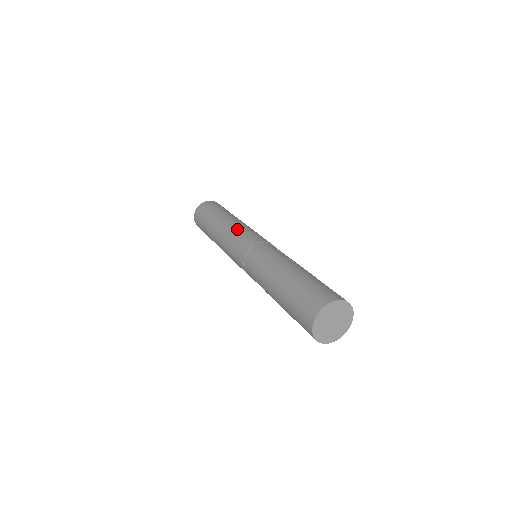
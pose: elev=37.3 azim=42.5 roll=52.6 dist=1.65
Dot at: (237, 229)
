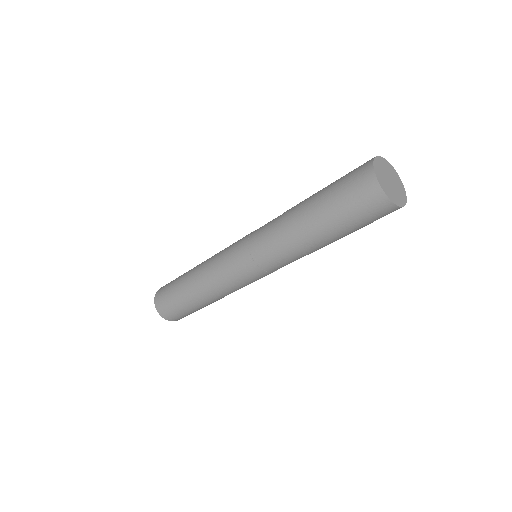
Dot at: occluded
